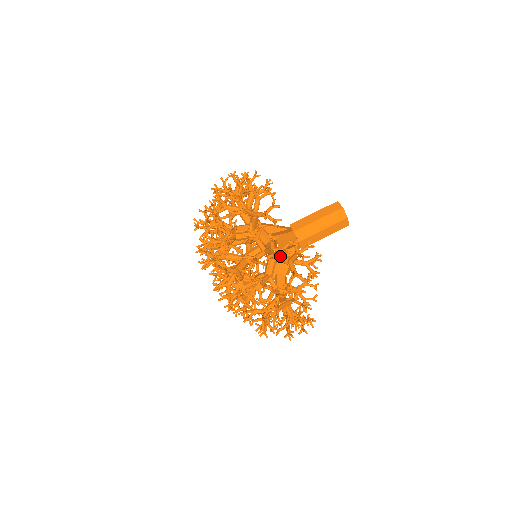
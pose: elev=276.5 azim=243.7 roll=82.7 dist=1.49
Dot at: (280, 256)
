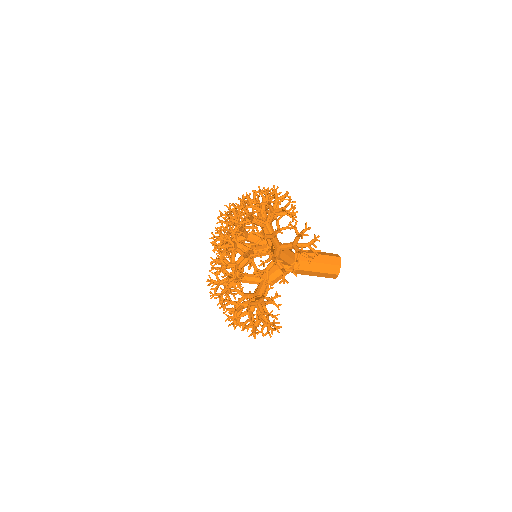
Dot at: occluded
